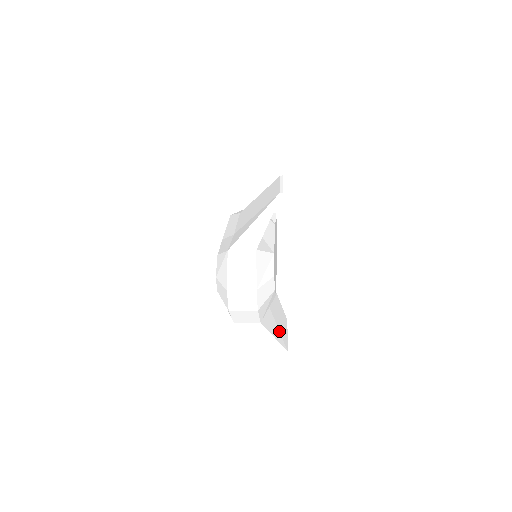
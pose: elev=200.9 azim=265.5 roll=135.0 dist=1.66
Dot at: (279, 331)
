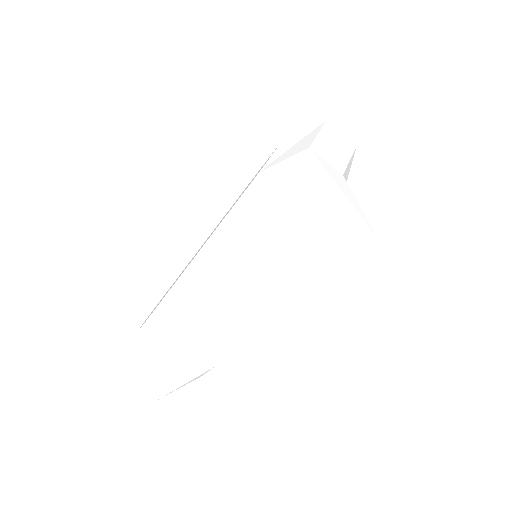
Dot at: occluded
